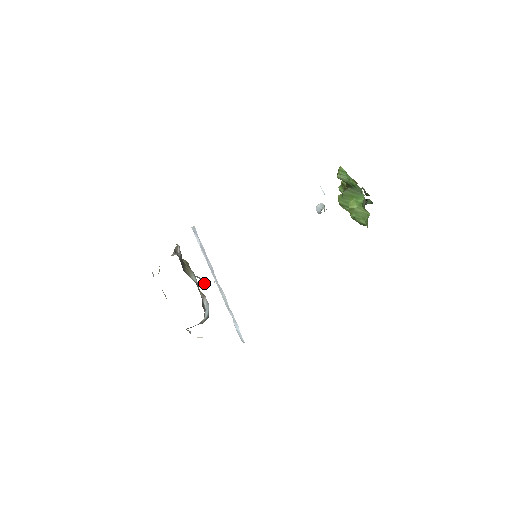
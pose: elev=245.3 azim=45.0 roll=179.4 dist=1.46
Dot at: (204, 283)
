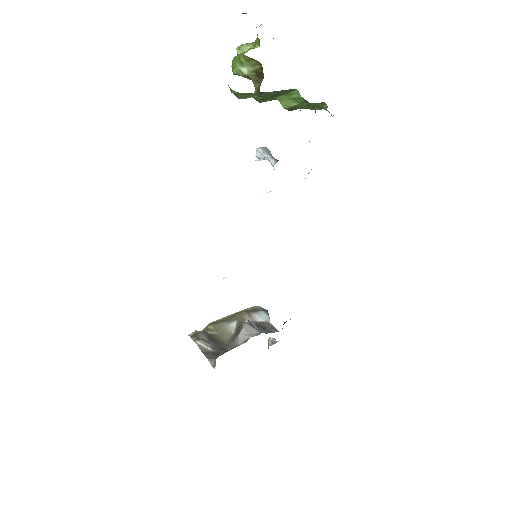
Dot at: (247, 323)
